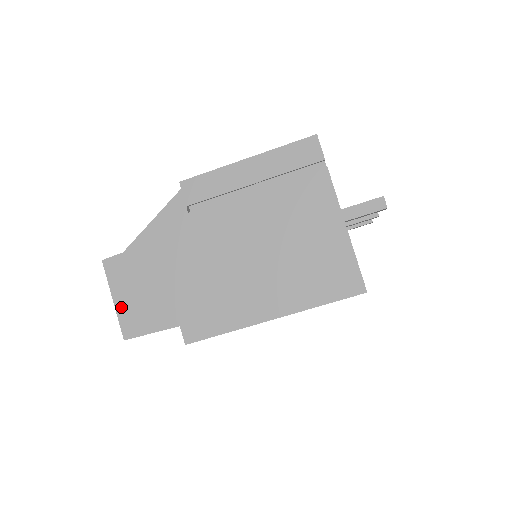
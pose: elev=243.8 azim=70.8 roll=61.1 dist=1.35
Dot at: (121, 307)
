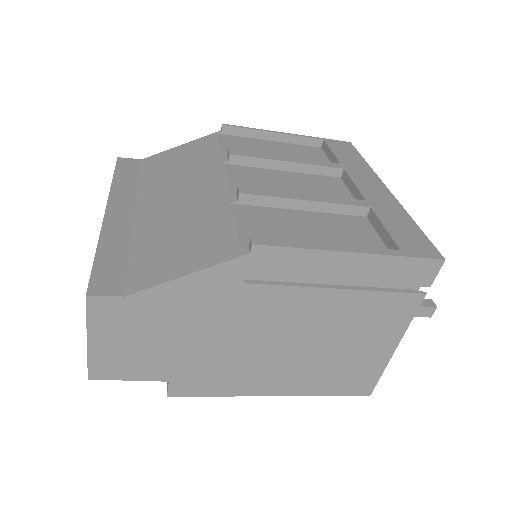
Dot at: (97, 350)
